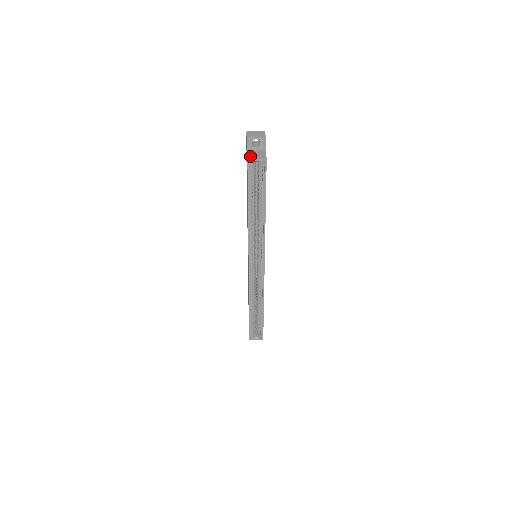
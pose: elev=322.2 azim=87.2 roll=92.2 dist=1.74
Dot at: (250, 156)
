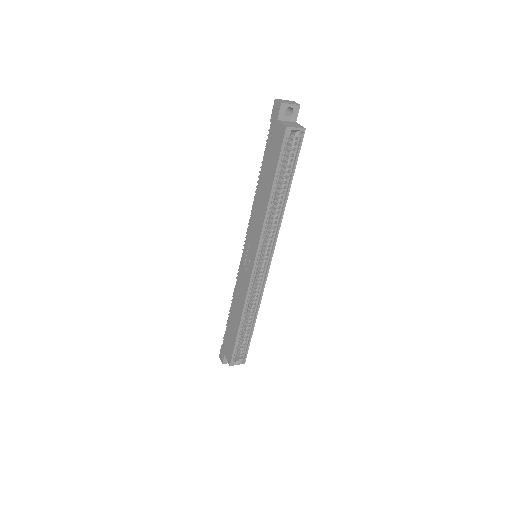
Dot at: (286, 124)
